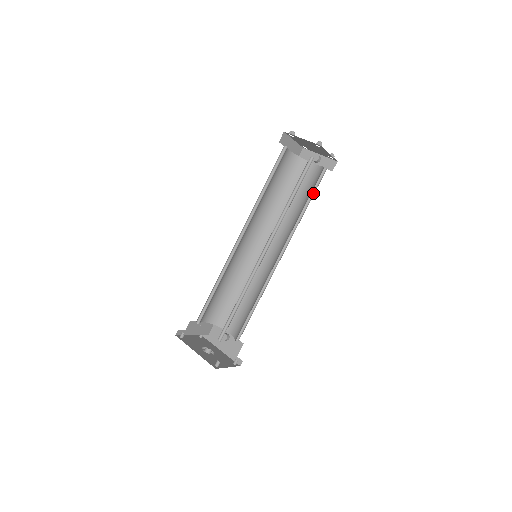
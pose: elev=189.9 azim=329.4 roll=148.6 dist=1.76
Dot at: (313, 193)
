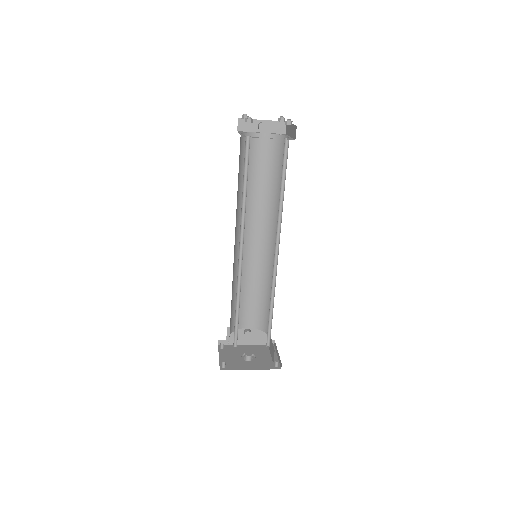
Dot at: (277, 165)
